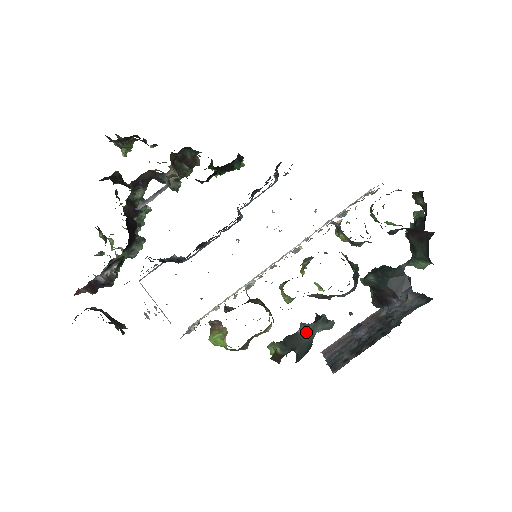
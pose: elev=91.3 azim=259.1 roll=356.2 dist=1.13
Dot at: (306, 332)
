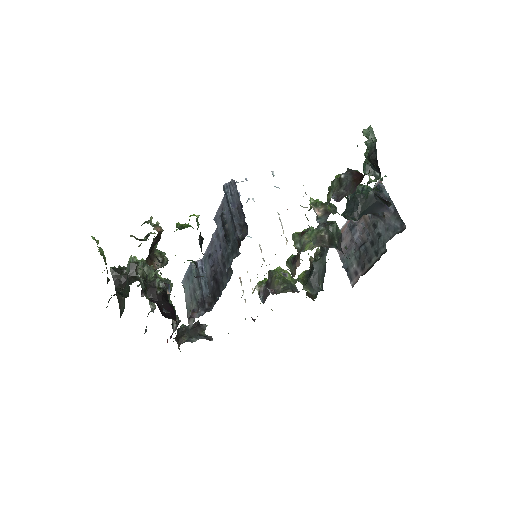
Dot at: (319, 267)
